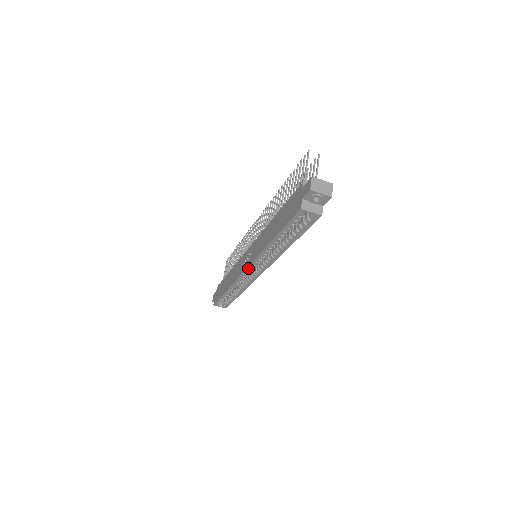
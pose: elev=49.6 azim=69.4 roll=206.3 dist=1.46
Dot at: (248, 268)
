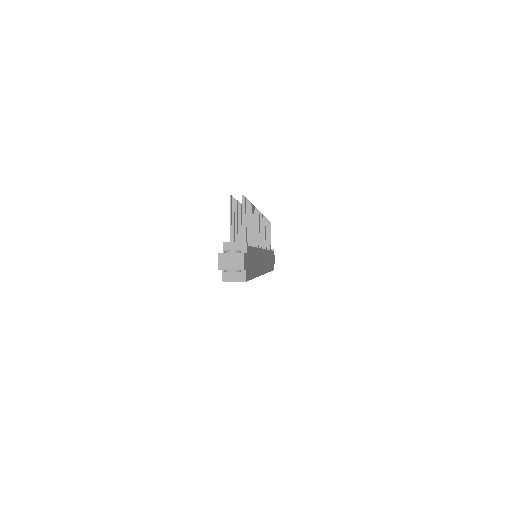
Dot at: occluded
